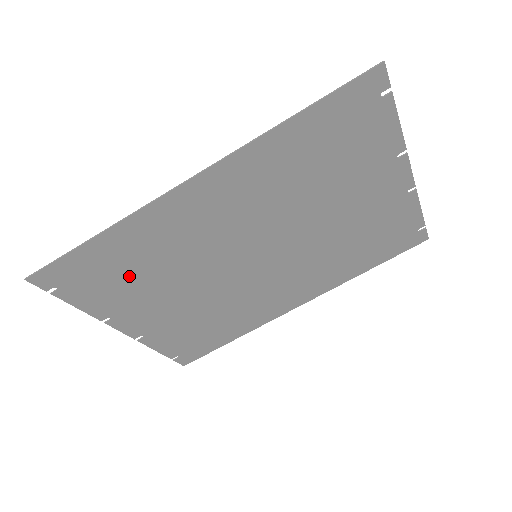
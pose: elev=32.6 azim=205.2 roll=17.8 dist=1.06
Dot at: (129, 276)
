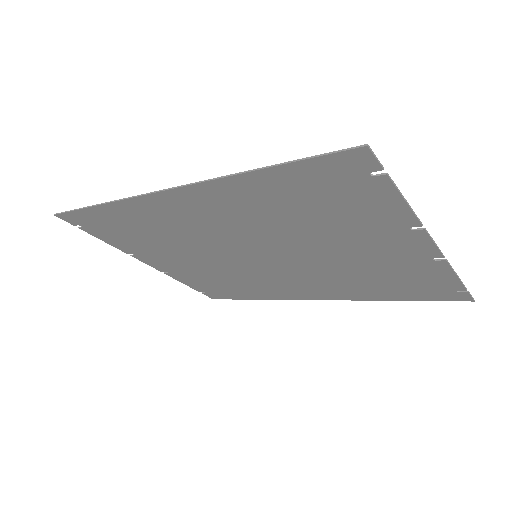
Dot at: (138, 235)
